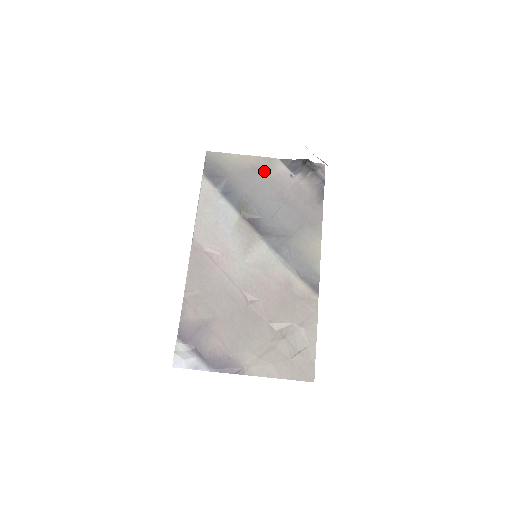
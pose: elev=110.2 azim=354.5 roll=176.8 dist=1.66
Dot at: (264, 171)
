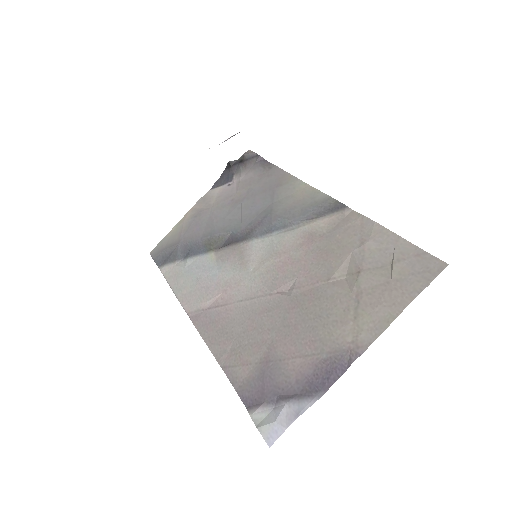
Dot at: (205, 208)
